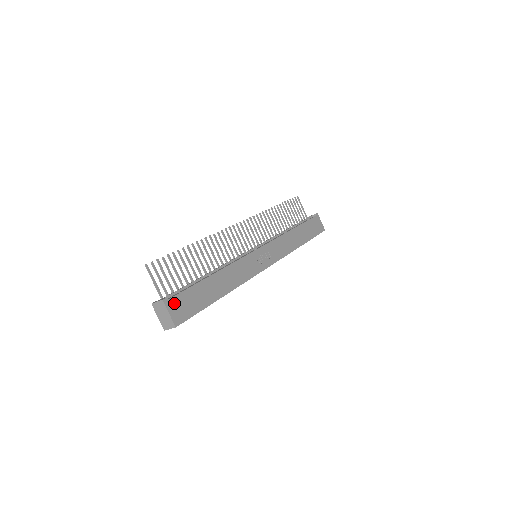
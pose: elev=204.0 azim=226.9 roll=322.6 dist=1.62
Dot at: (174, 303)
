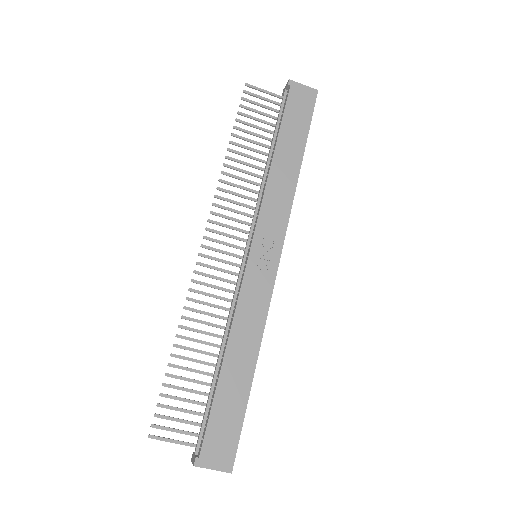
Dot at: (208, 453)
